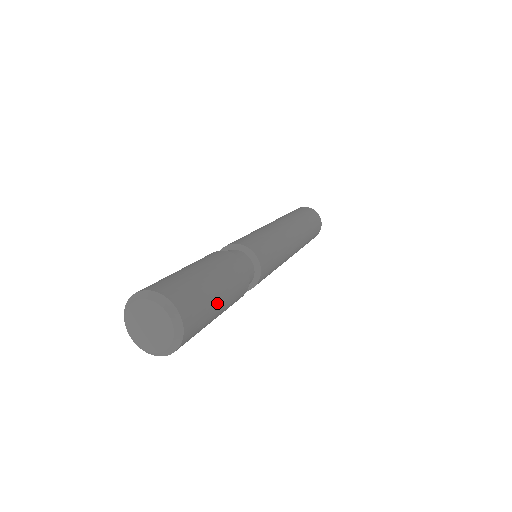
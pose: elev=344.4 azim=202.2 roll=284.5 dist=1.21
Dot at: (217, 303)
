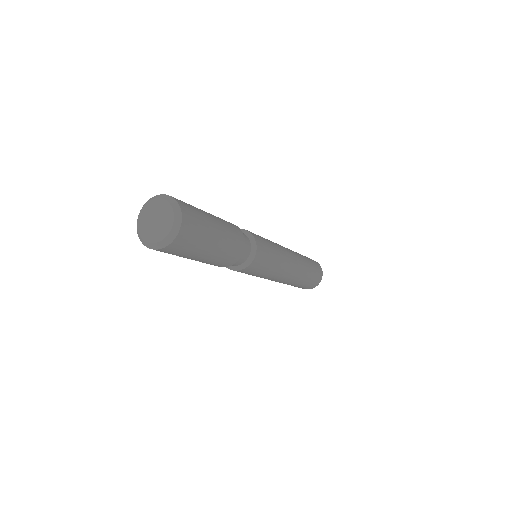
Dot at: (210, 243)
